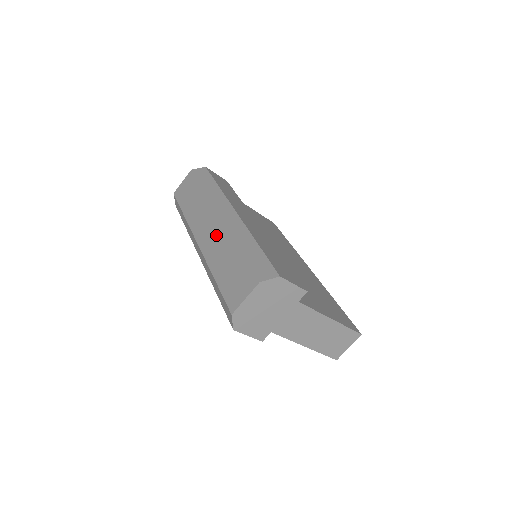
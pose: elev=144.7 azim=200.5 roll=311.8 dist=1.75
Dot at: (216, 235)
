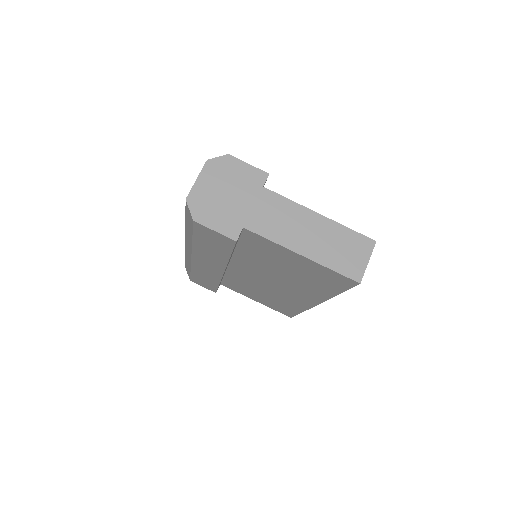
Dot at: occluded
